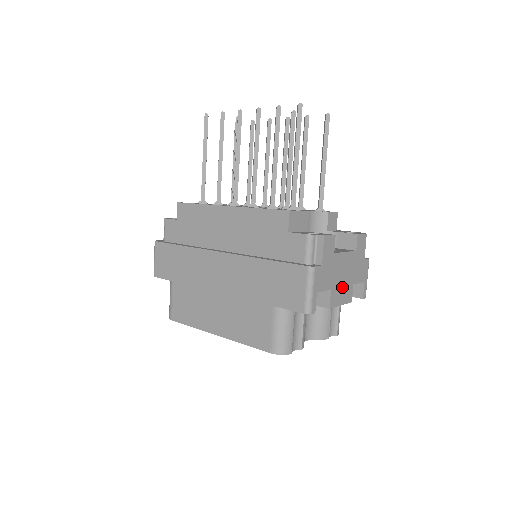
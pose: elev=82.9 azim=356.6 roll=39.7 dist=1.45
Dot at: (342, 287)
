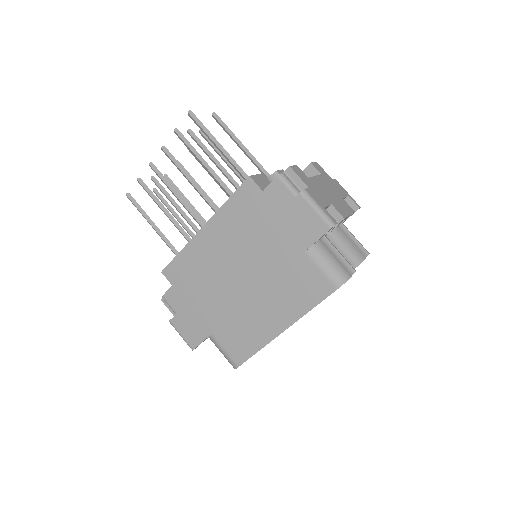
Dot at: (337, 202)
